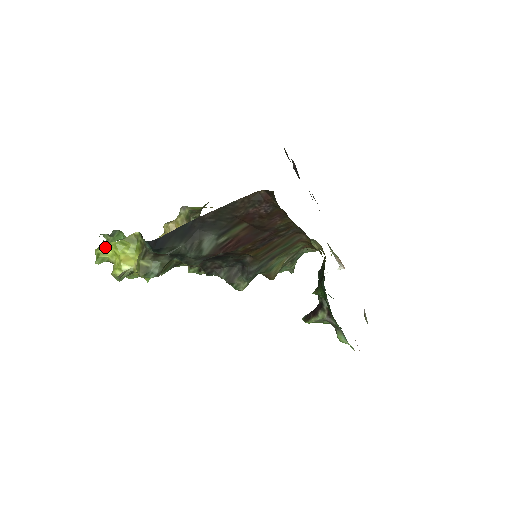
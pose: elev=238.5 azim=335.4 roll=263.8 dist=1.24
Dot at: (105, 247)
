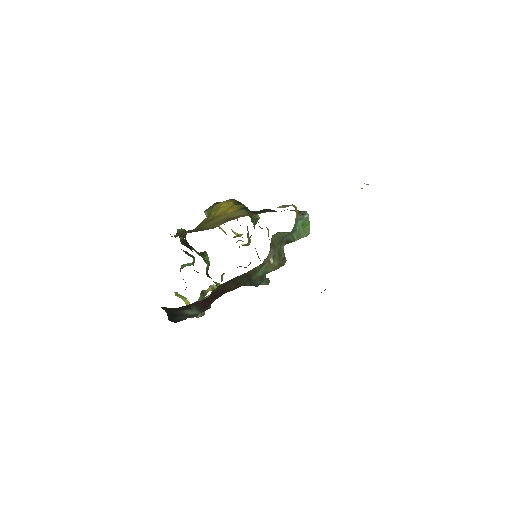
Dot at: occluded
